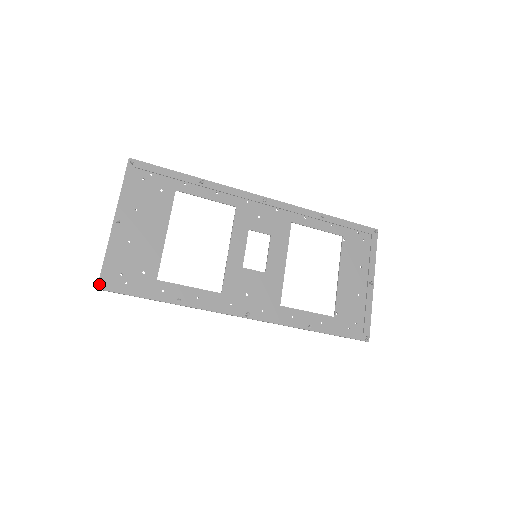
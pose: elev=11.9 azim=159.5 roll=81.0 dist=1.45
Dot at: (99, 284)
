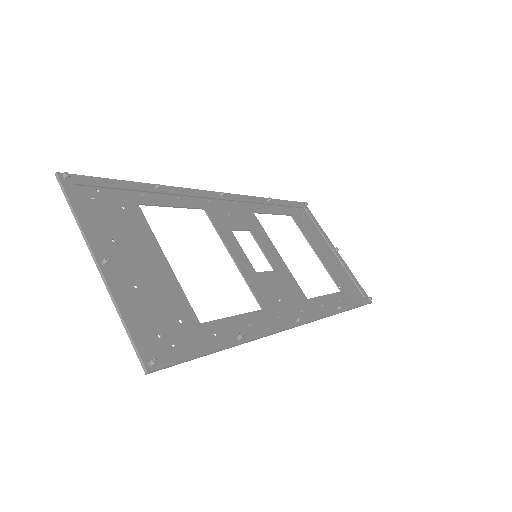
Dot at: (145, 364)
